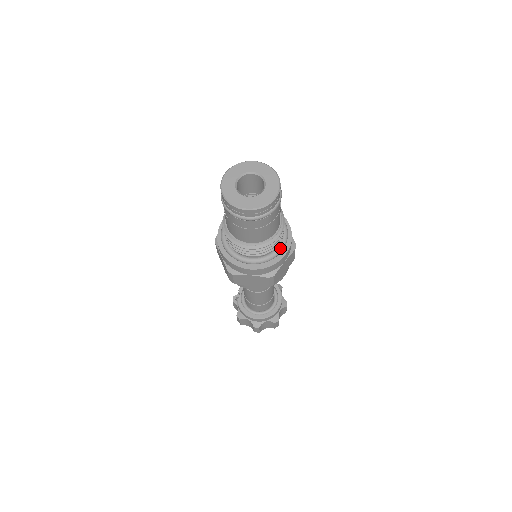
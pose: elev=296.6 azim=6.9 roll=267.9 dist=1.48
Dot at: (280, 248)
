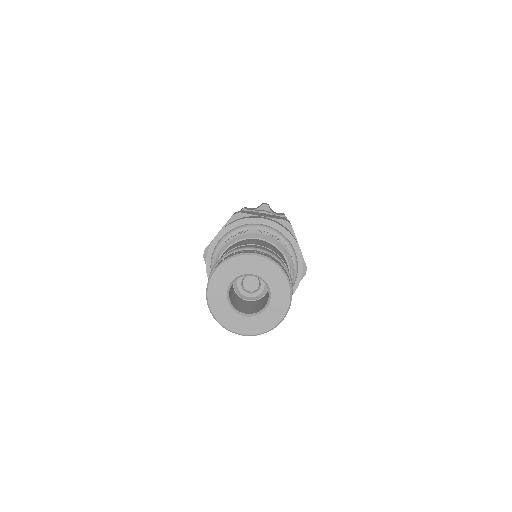
Dot at: occluded
